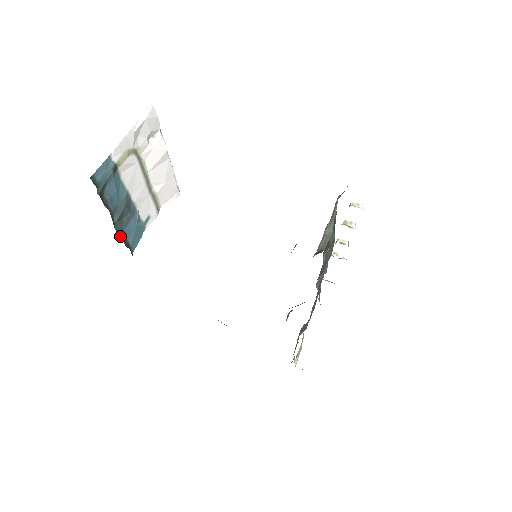
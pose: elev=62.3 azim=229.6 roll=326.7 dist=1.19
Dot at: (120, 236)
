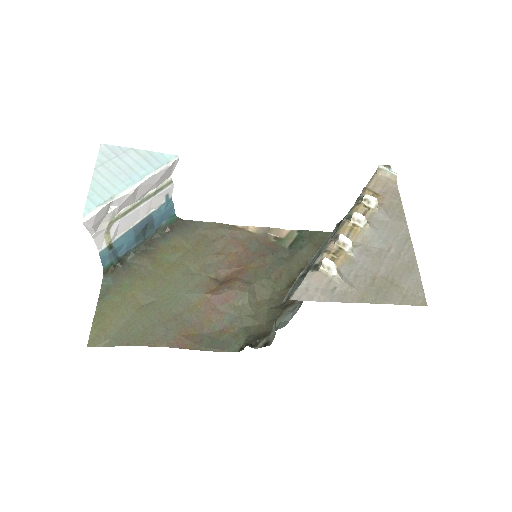
Dot at: (155, 234)
